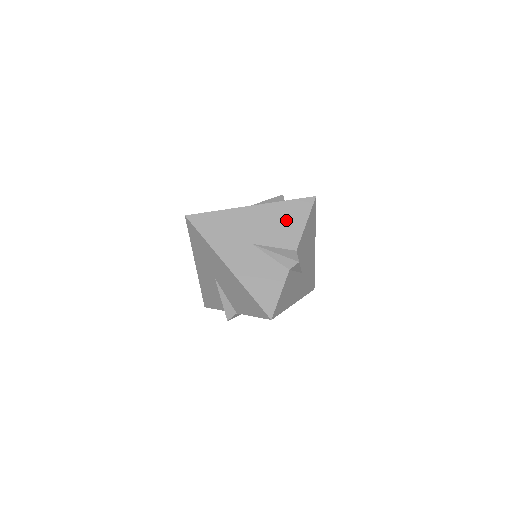
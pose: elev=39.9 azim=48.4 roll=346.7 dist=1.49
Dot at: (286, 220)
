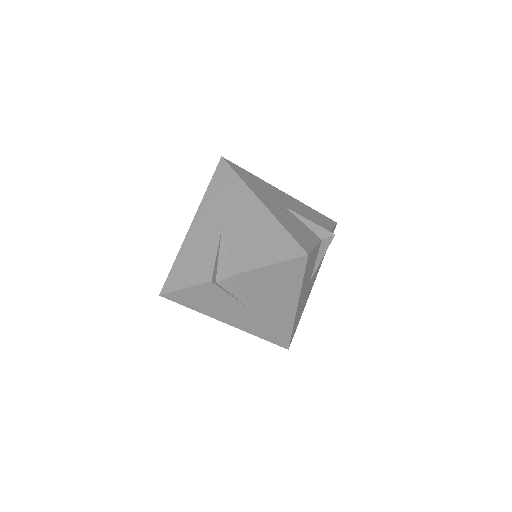
Dot at: (314, 216)
